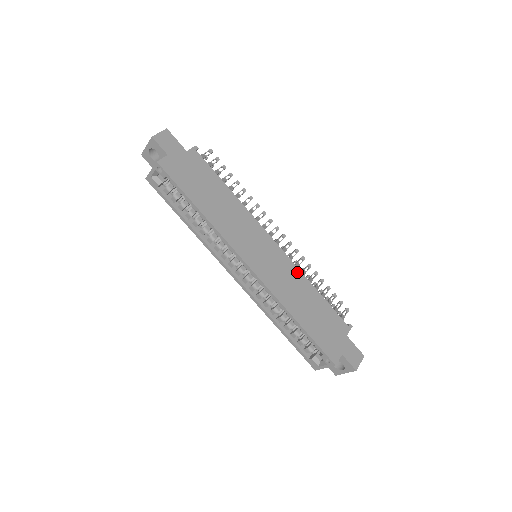
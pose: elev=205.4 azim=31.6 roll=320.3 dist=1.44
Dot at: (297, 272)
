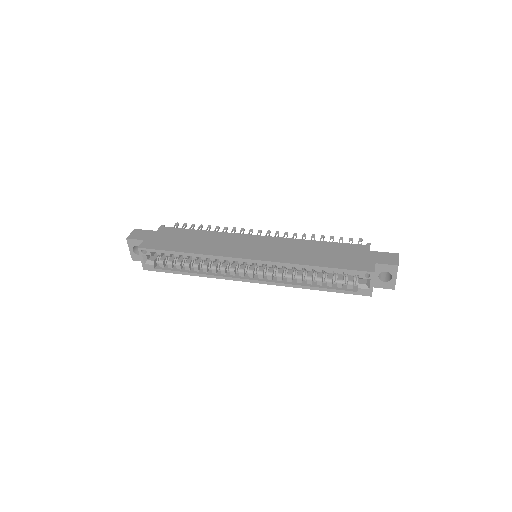
Dot at: (293, 241)
